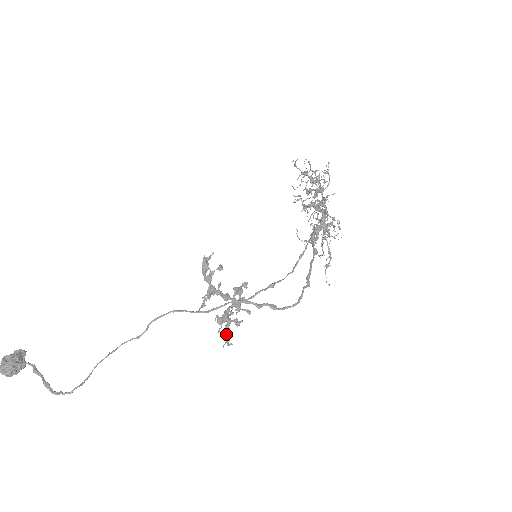
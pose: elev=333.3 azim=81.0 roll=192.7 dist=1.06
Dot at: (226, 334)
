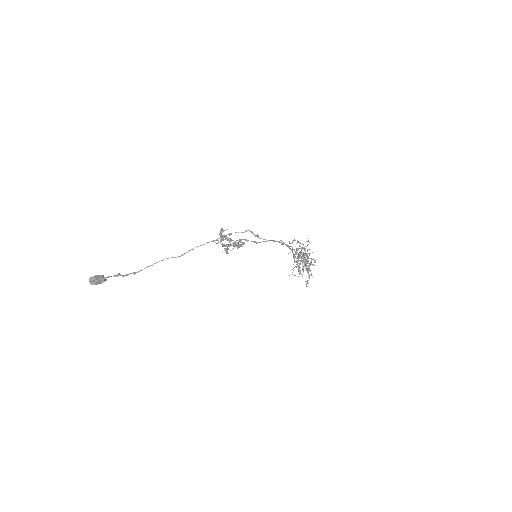
Dot at: (226, 248)
